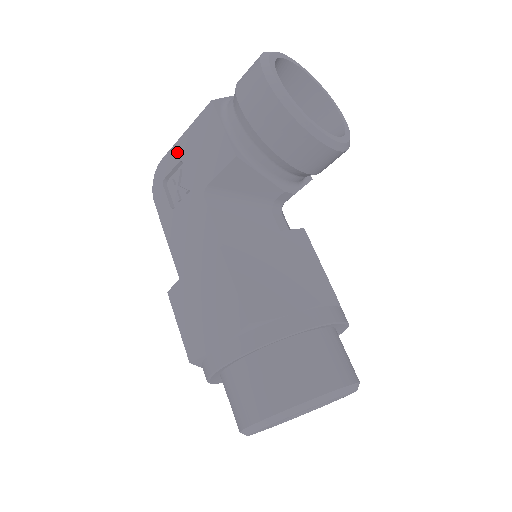
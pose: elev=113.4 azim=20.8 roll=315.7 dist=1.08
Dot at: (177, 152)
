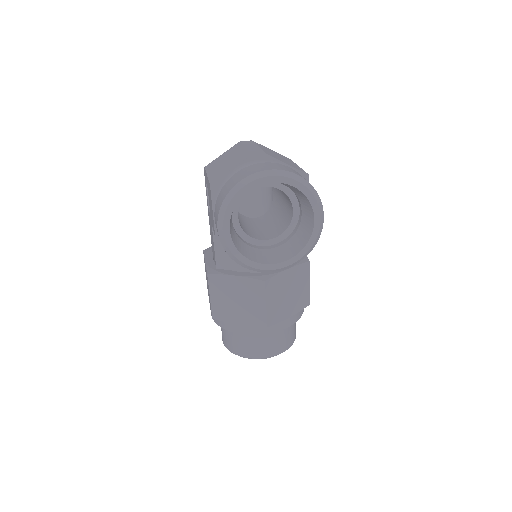
Dot at: occluded
